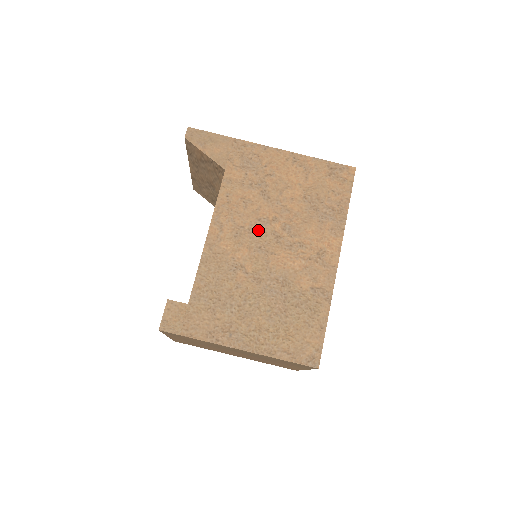
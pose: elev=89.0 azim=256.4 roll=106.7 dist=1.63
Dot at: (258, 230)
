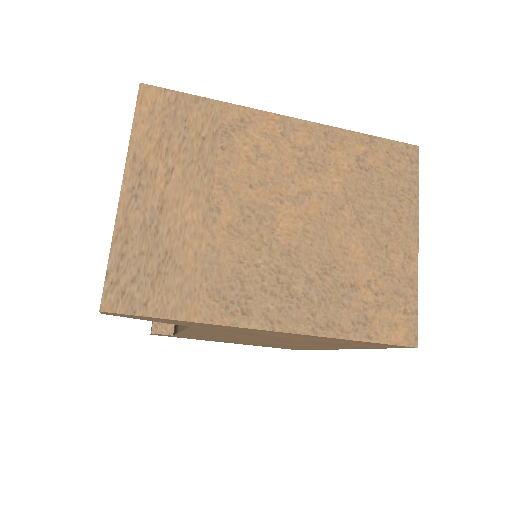
Dot at: (245, 338)
